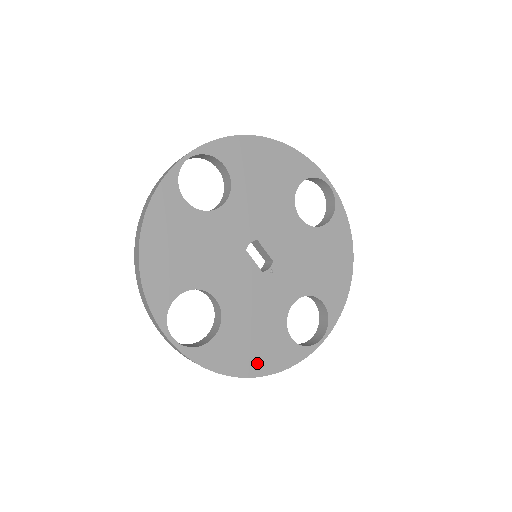
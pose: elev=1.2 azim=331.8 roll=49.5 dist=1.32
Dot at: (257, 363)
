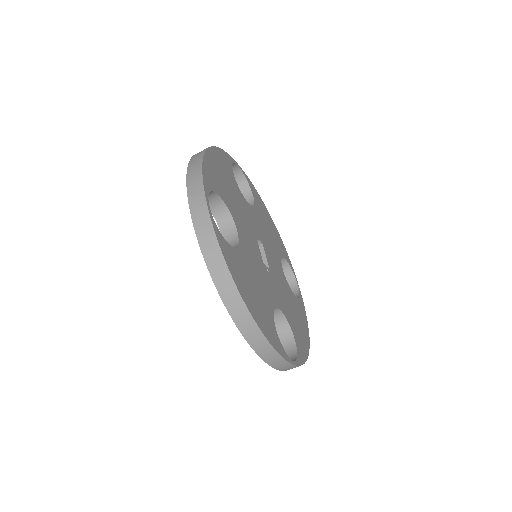
Dot at: (253, 307)
